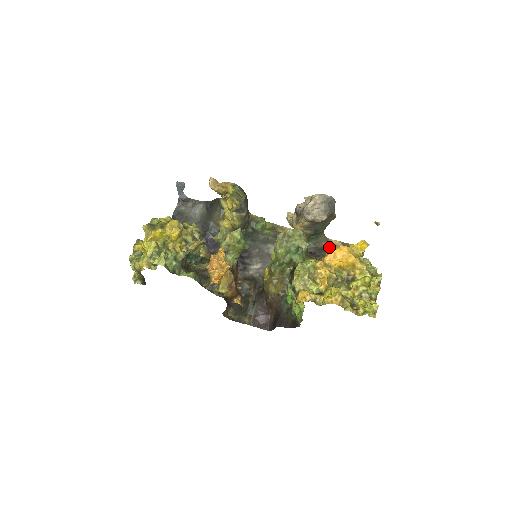
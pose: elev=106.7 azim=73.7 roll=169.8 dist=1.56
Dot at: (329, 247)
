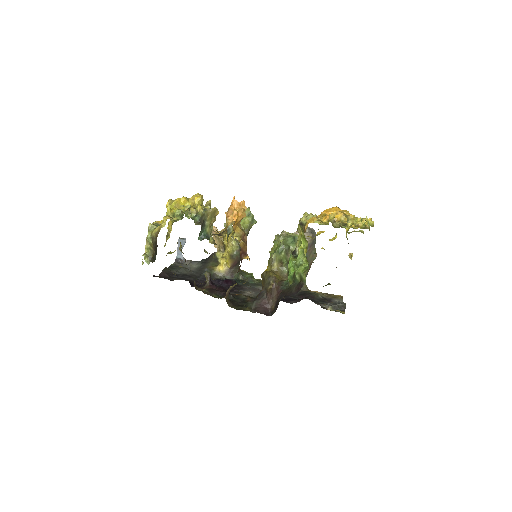
Dot at: occluded
